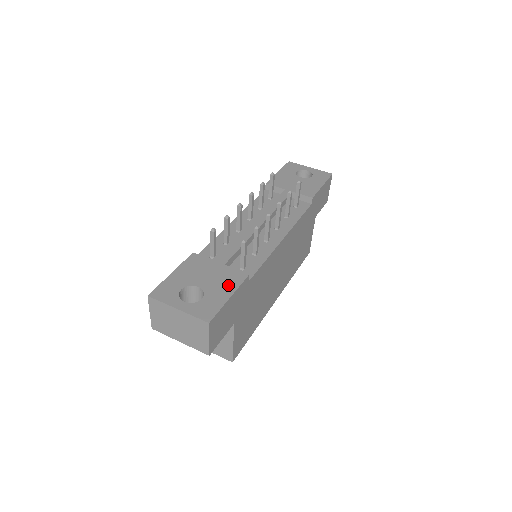
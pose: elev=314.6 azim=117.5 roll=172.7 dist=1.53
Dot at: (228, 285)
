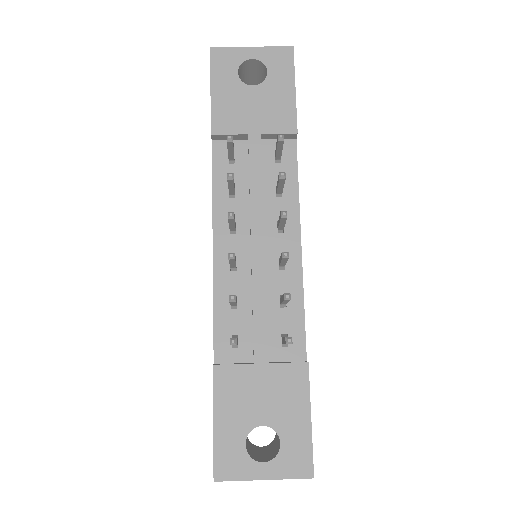
Dot at: (296, 400)
